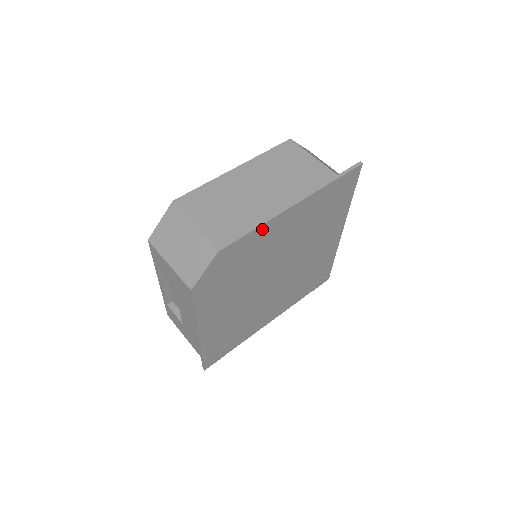
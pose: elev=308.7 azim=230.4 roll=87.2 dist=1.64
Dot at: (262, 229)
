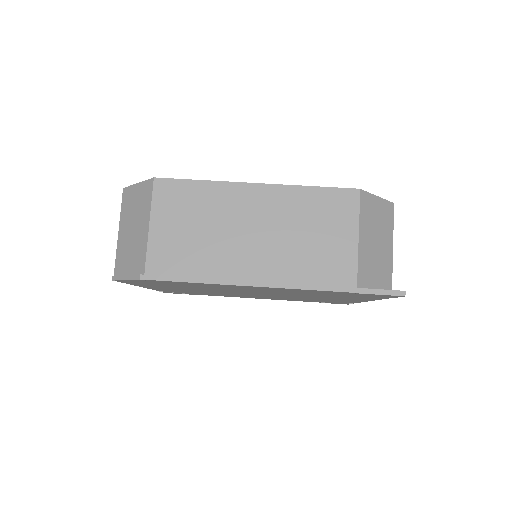
Dot at: (213, 284)
